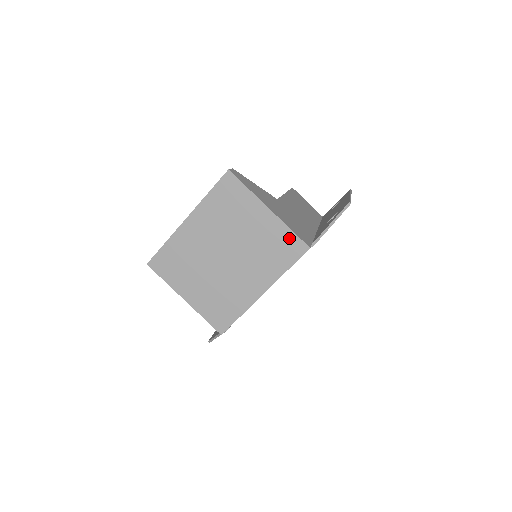
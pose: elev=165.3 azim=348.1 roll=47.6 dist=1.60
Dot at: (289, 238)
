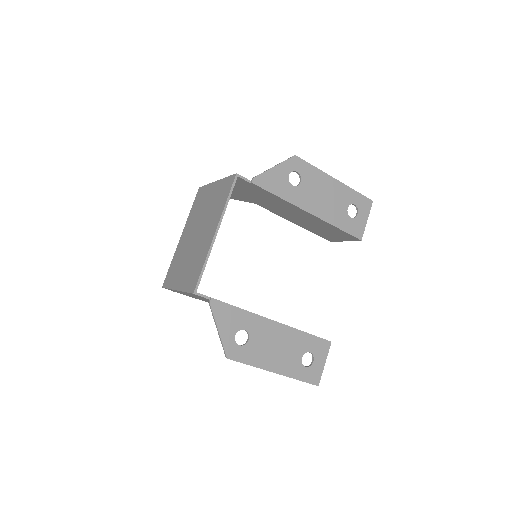
Dot at: (226, 183)
